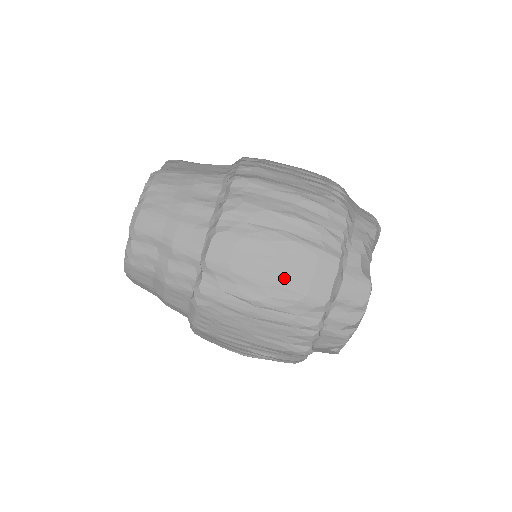
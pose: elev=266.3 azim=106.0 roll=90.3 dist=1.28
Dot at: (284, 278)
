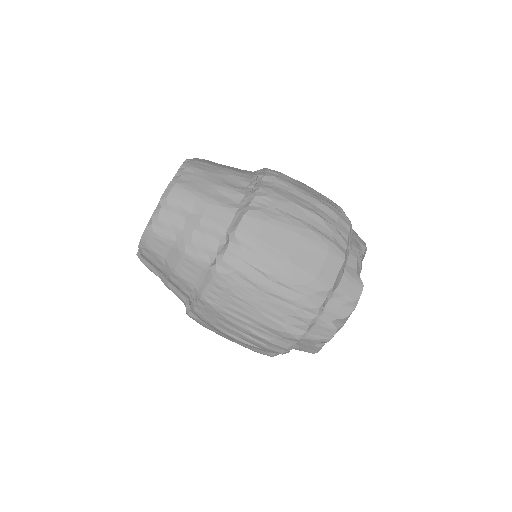
Dot at: (300, 259)
